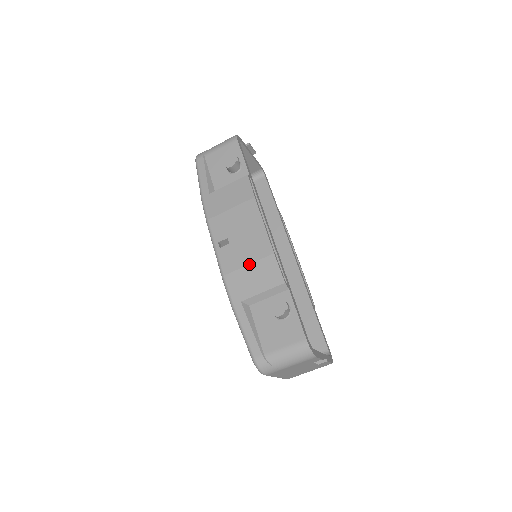
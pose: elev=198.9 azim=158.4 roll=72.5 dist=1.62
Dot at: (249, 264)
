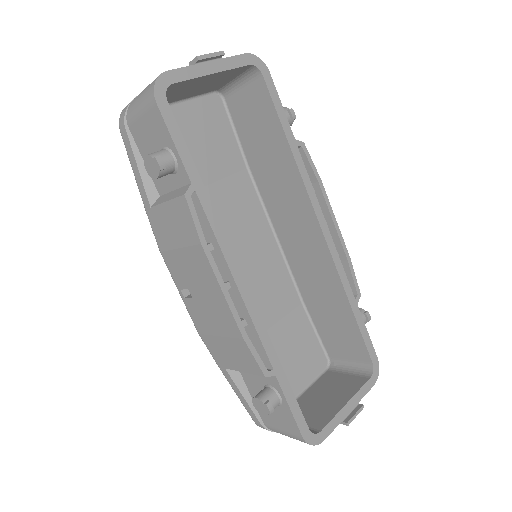
Dot at: (220, 336)
